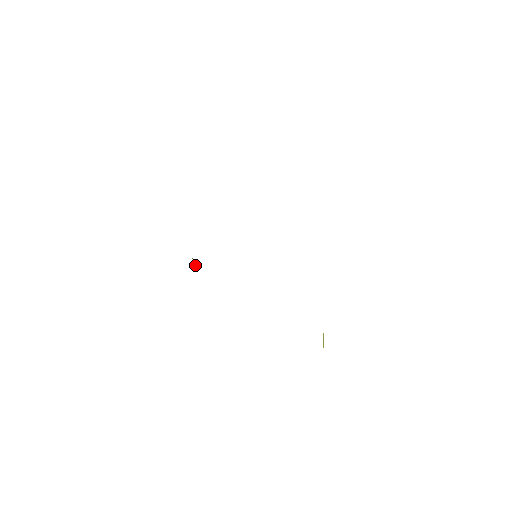
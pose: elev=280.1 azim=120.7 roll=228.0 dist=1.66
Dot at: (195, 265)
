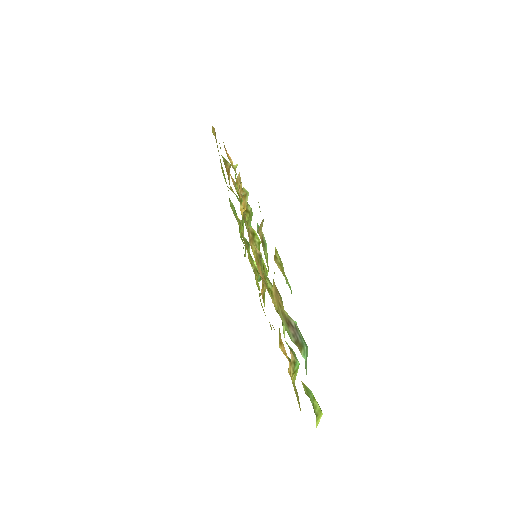
Dot at: occluded
